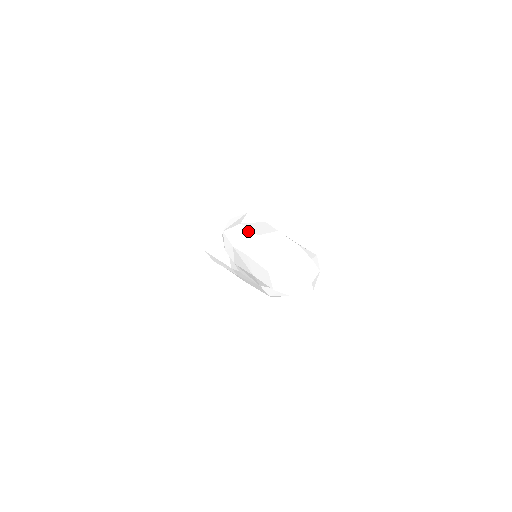
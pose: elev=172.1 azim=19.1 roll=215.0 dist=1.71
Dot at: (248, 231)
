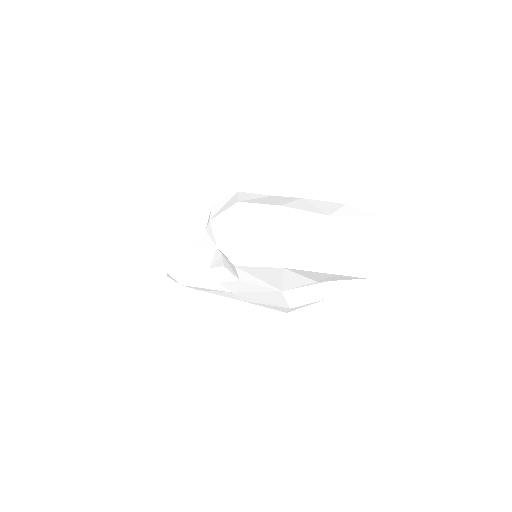
Dot at: (257, 206)
